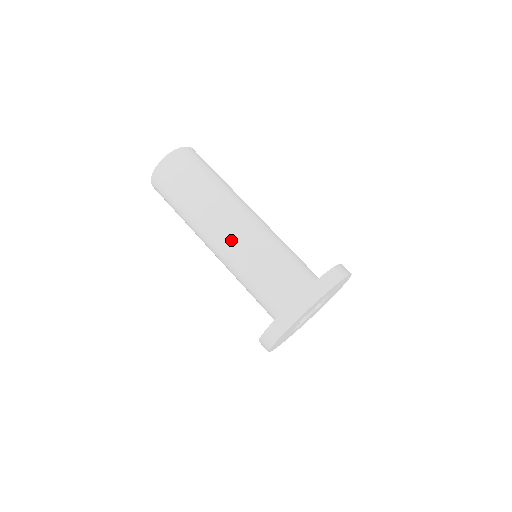
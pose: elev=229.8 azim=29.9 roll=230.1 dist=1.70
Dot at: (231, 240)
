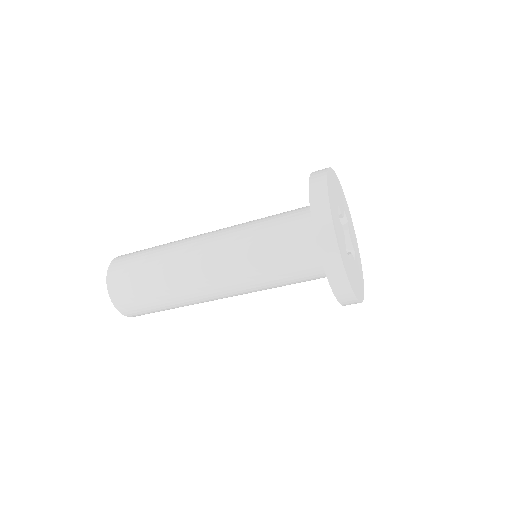
Dot at: (223, 275)
